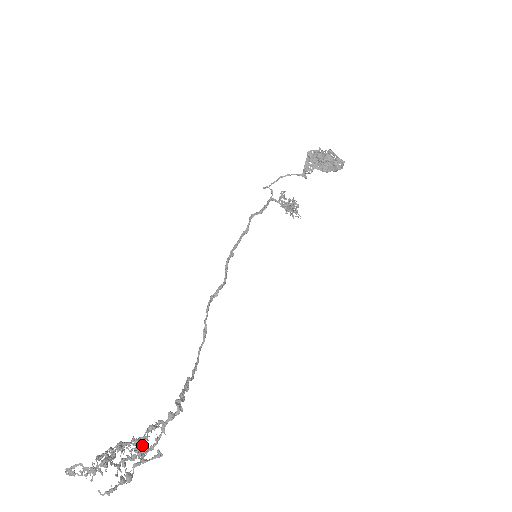
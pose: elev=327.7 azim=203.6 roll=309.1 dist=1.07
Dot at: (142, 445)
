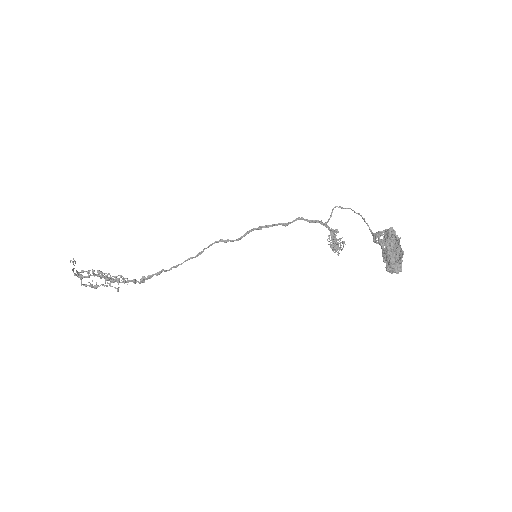
Dot at: (111, 280)
